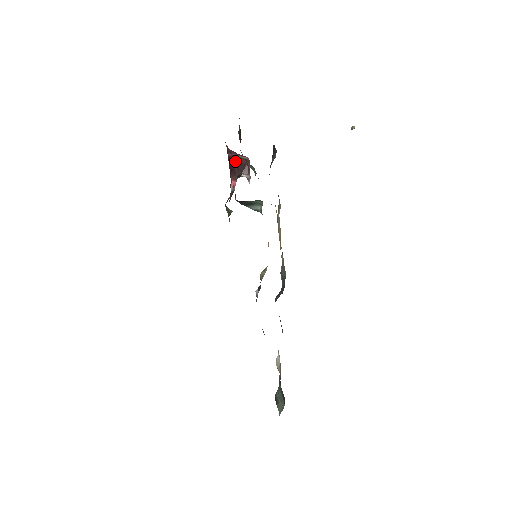
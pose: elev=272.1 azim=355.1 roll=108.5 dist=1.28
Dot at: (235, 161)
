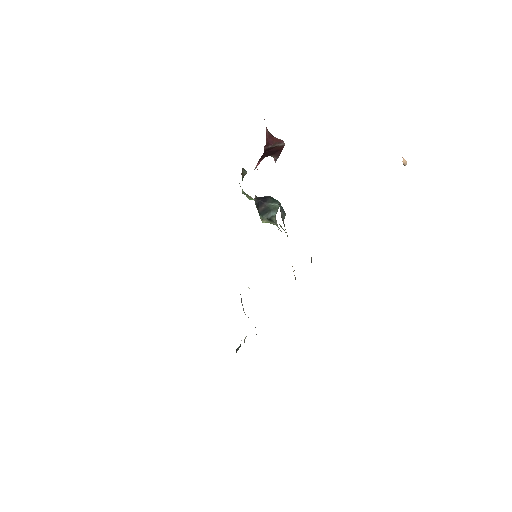
Dot at: (269, 149)
